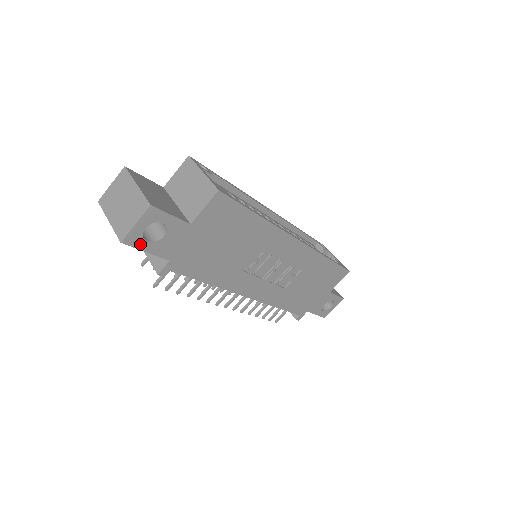
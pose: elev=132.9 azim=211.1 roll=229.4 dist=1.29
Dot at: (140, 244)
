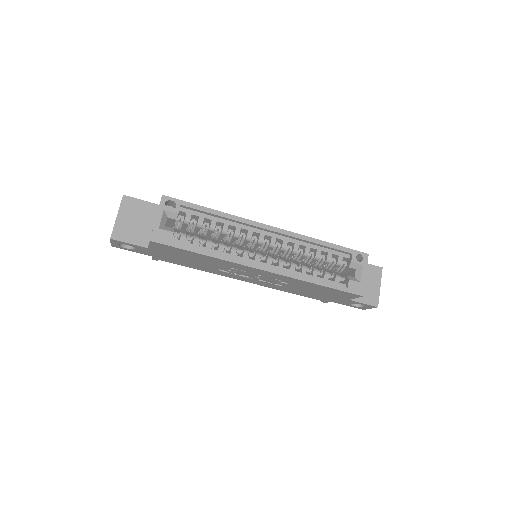
Dot at: (124, 248)
